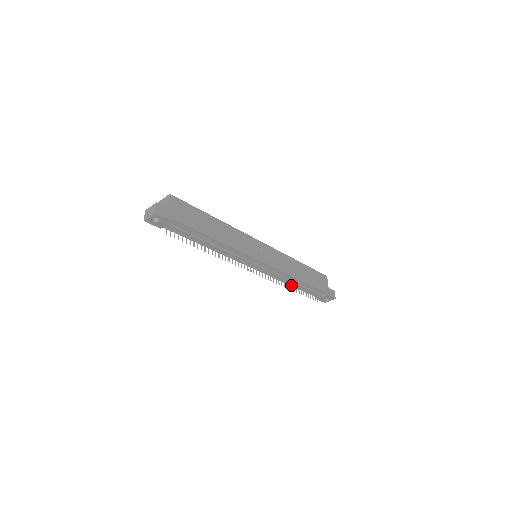
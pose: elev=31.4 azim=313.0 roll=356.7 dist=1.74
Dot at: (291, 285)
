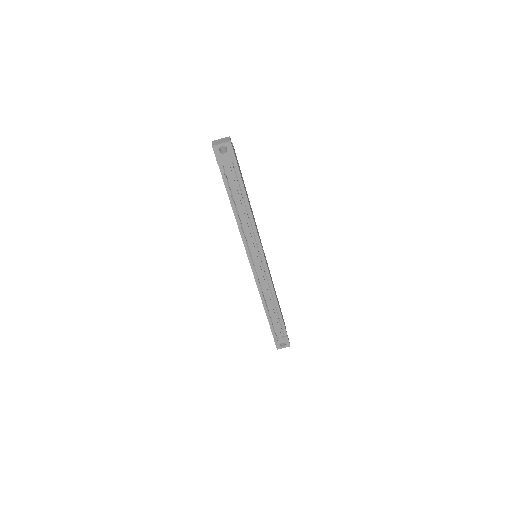
Dot at: (267, 307)
